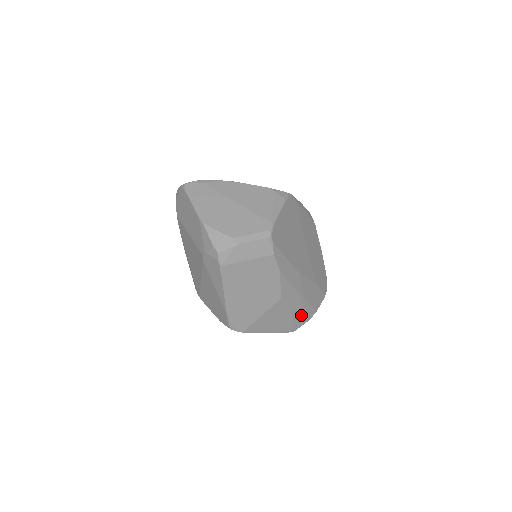
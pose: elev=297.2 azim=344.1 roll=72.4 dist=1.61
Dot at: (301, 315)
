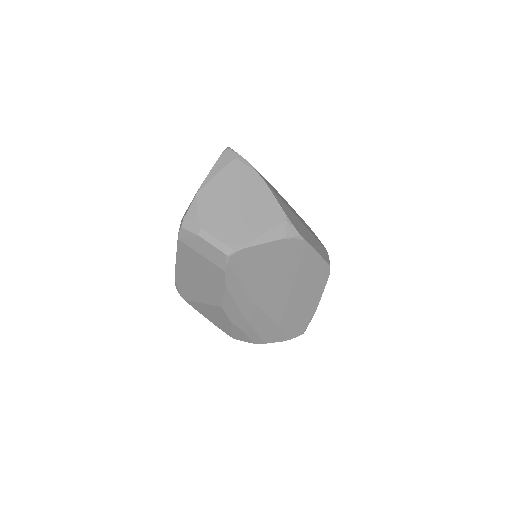
Dot at: (243, 333)
